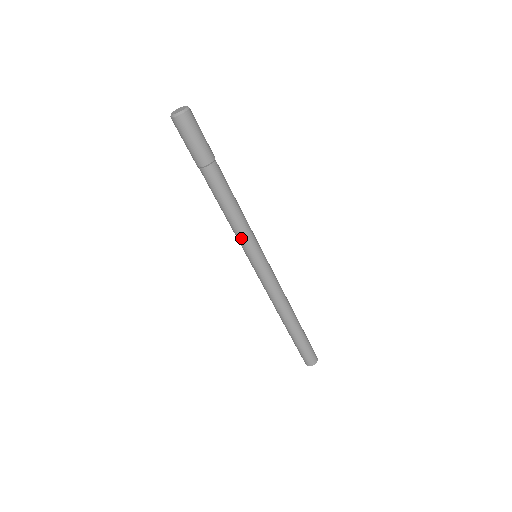
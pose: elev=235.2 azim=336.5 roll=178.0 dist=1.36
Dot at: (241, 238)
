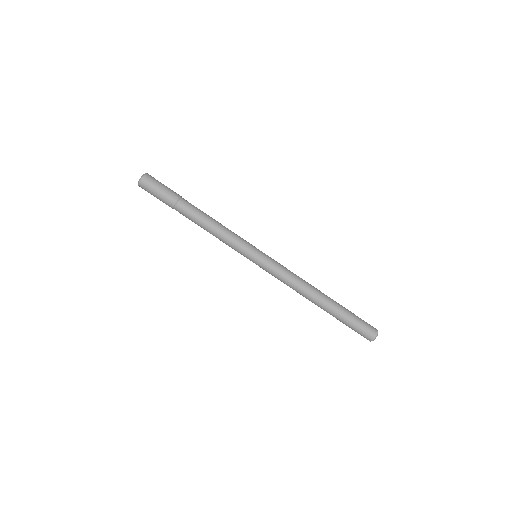
Dot at: (231, 246)
